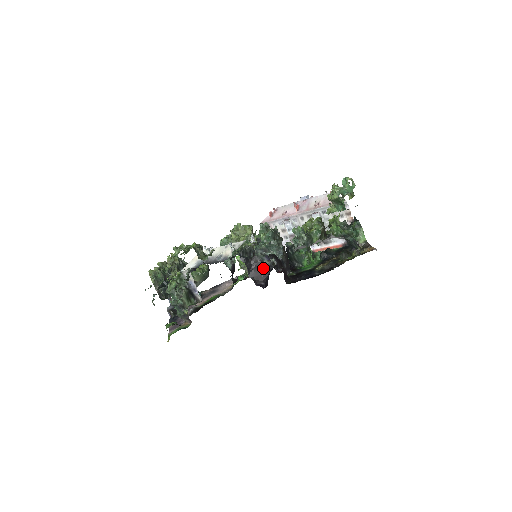
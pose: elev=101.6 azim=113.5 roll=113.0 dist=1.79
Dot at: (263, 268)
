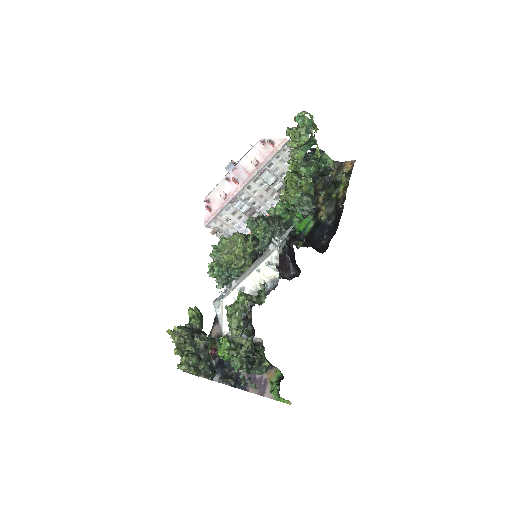
Dot at: (281, 260)
